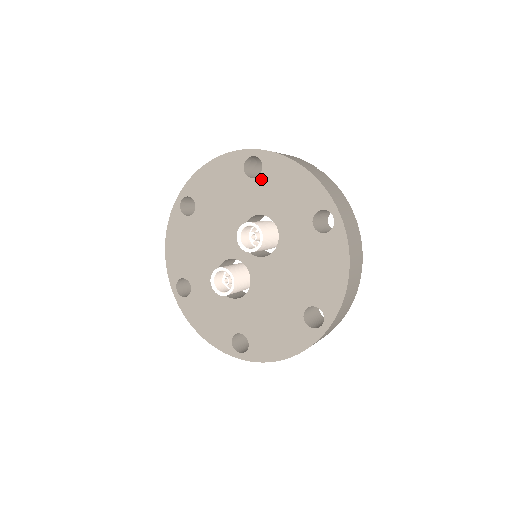
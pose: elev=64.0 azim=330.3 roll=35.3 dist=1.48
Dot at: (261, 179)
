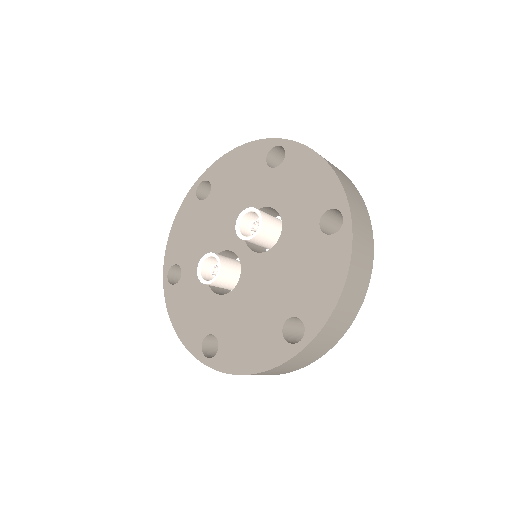
Dot at: (280, 170)
